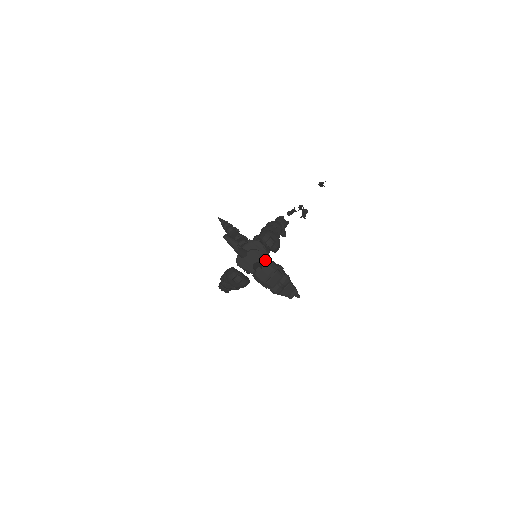
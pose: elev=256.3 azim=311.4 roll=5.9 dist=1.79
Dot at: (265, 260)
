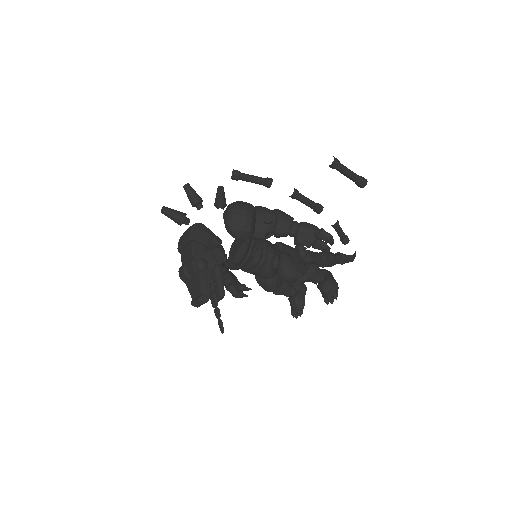
Dot at: (200, 223)
